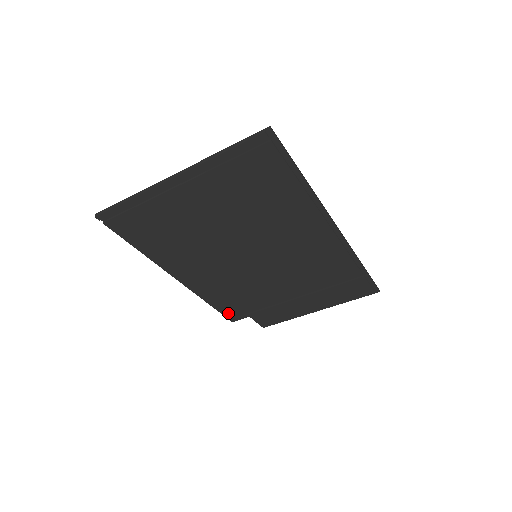
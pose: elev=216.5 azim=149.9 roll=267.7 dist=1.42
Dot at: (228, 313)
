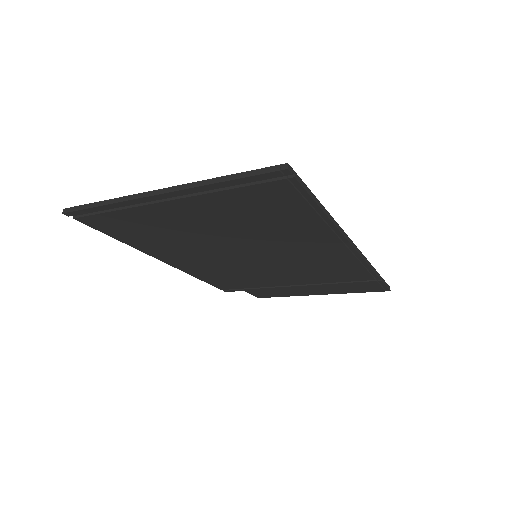
Dot at: (221, 286)
